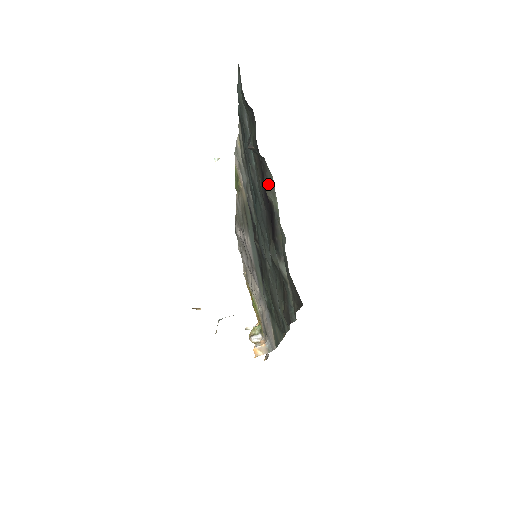
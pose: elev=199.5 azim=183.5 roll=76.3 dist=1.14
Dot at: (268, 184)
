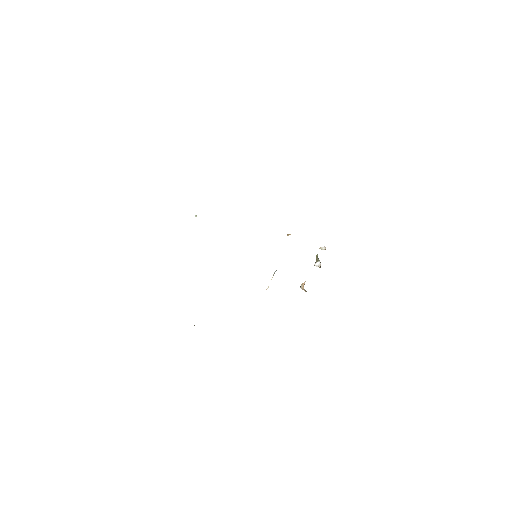
Dot at: occluded
